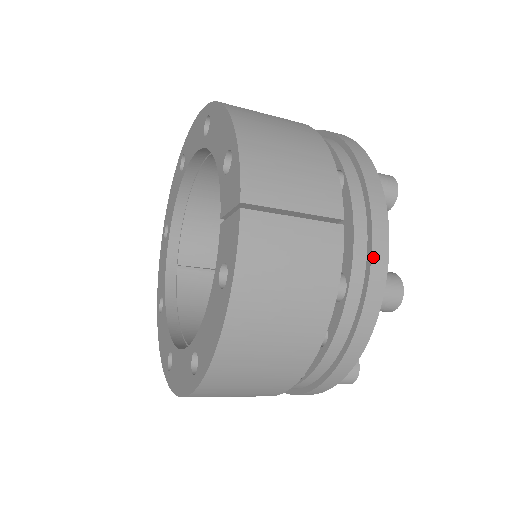
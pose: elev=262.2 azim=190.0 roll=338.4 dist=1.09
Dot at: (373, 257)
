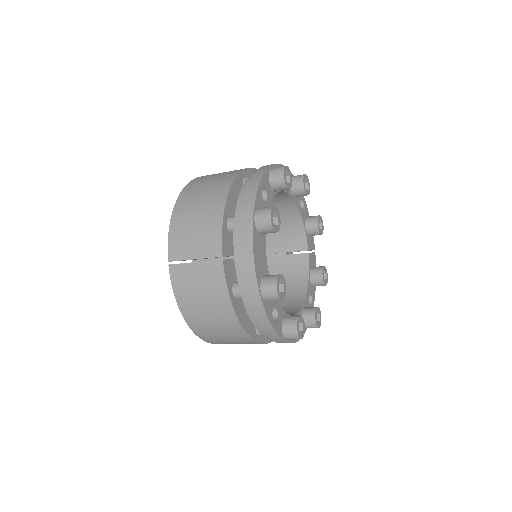
Dot at: (245, 275)
